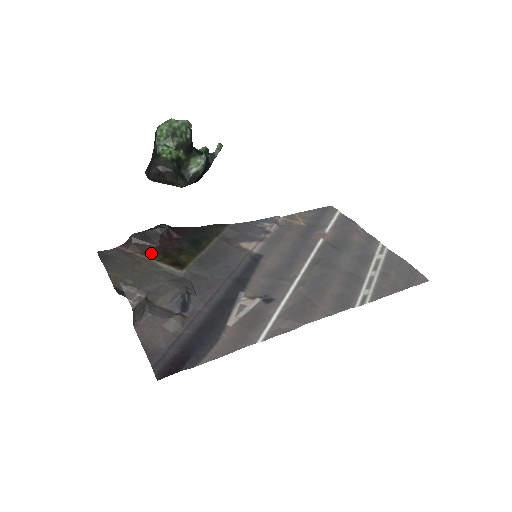
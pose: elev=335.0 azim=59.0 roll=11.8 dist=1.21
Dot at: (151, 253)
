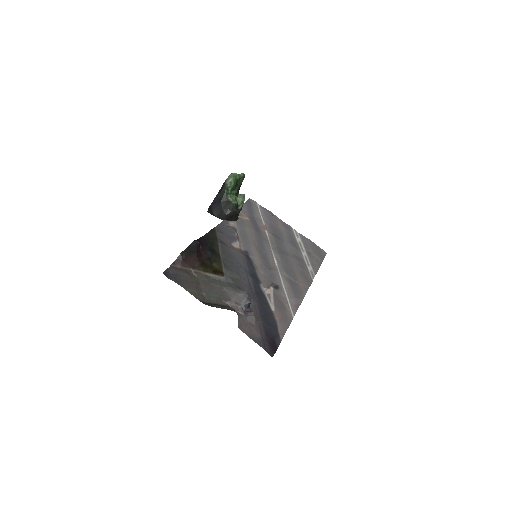
Dot at: (197, 266)
